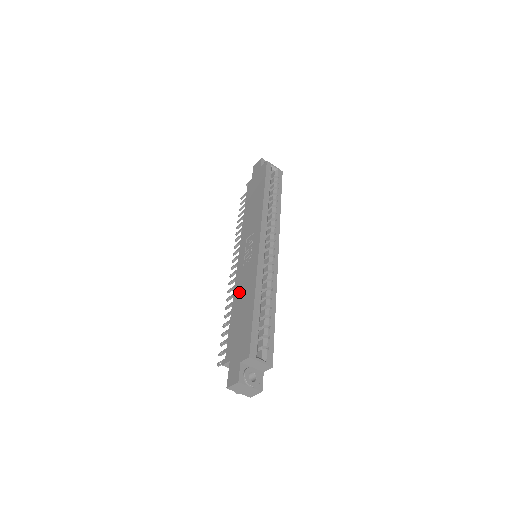
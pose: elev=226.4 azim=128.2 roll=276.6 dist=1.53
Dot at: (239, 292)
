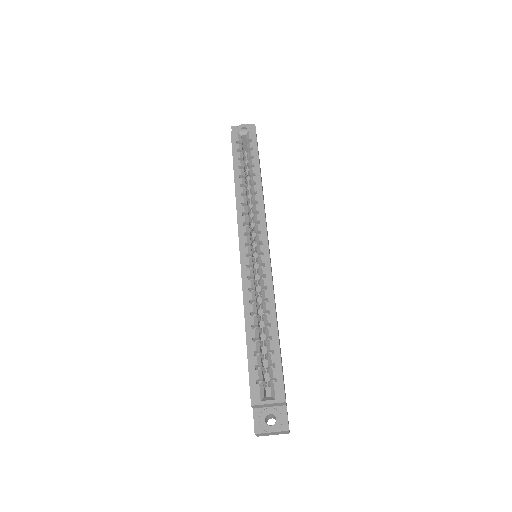
Dot at: occluded
